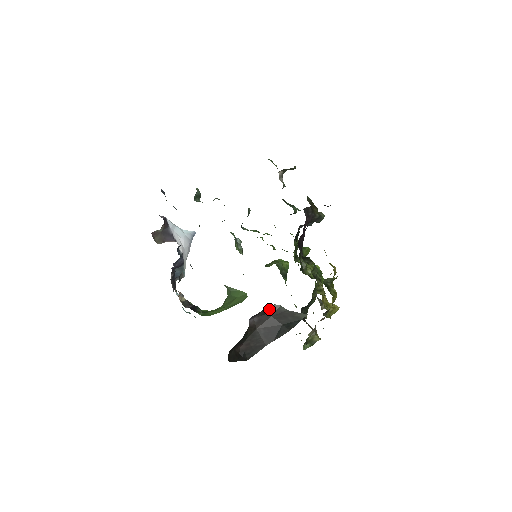
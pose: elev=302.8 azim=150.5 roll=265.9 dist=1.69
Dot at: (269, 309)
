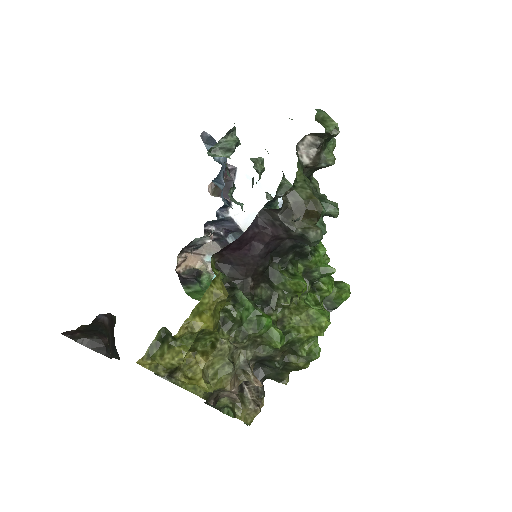
Dot at: (112, 317)
